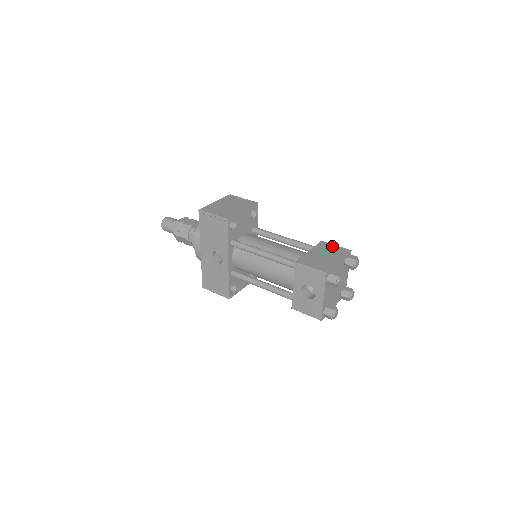
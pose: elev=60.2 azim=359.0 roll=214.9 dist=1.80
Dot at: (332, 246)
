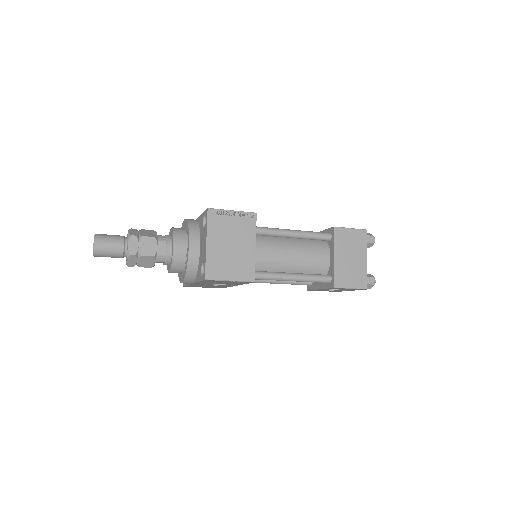
Dot at: (348, 233)
